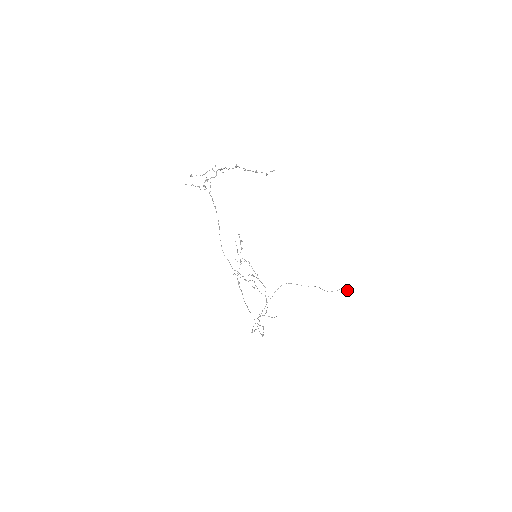
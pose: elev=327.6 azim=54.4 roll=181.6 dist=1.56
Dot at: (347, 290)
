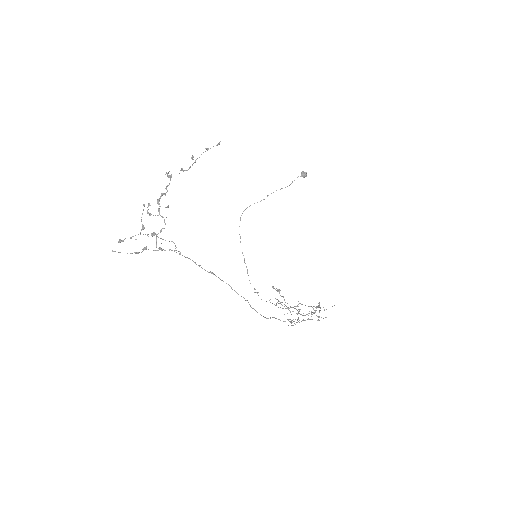
Dot at: occluded
